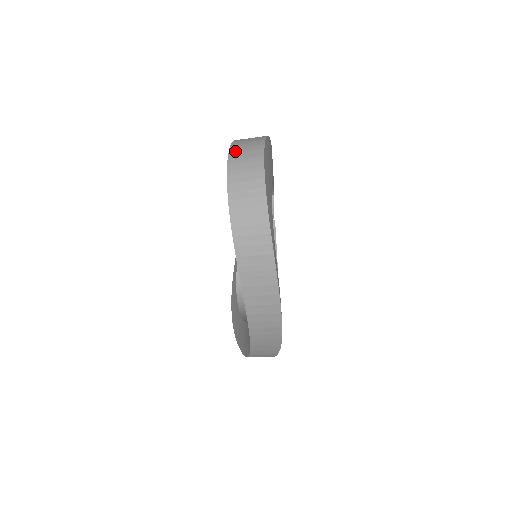
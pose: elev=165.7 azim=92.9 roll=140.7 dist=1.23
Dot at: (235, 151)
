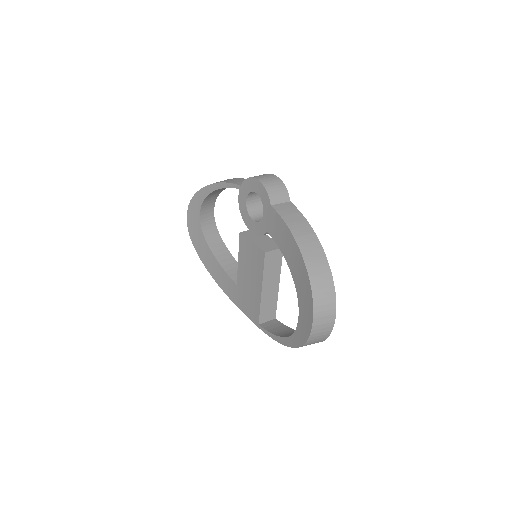
Dot at: (318, 304)
